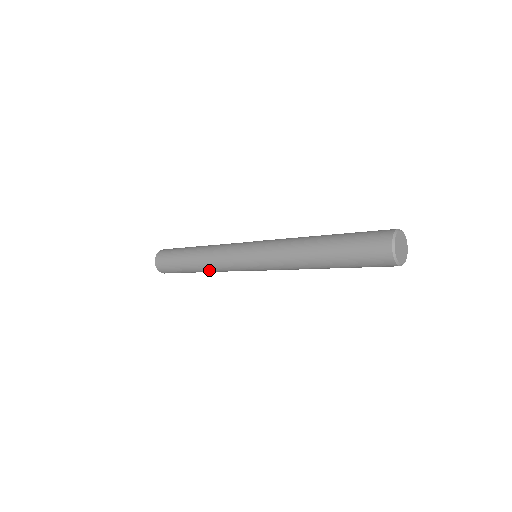
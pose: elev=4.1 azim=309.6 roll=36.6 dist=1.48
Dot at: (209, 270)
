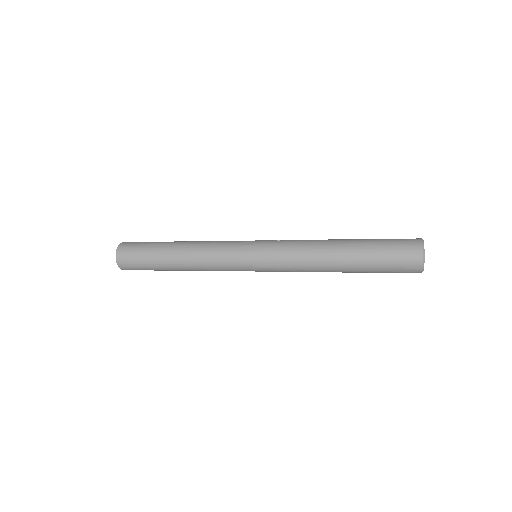
Dot at: occluded
